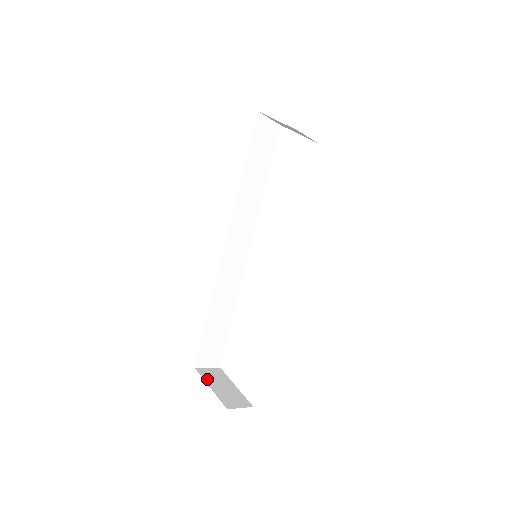
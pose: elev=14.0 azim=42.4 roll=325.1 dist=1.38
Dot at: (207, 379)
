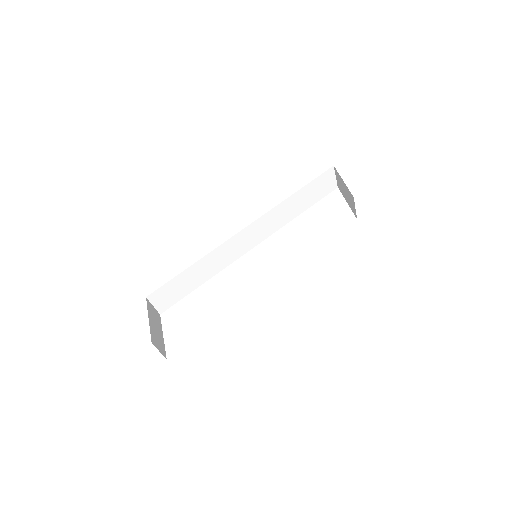
Dot at: (150, 312)
